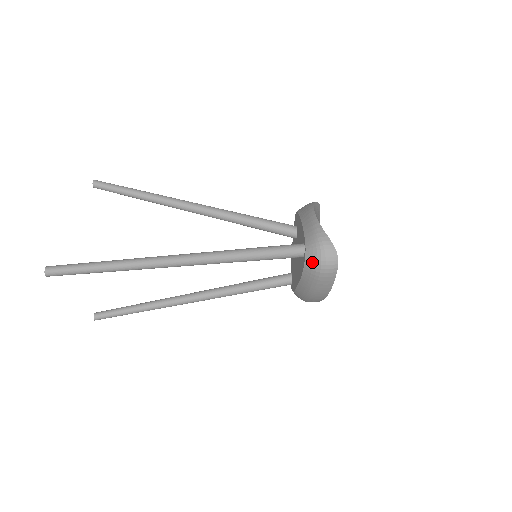
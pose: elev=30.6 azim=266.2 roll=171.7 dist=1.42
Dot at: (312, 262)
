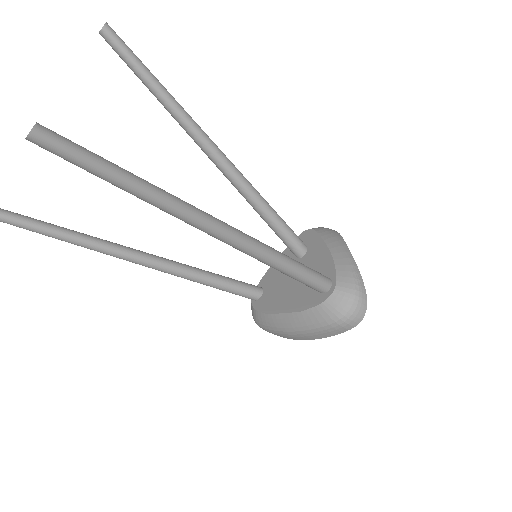
Dot at: (335, 307)
